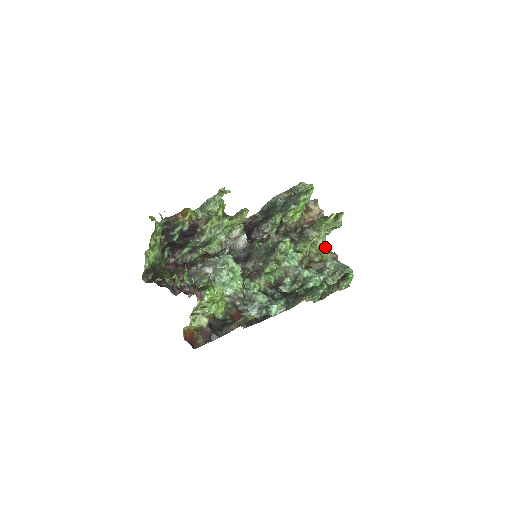
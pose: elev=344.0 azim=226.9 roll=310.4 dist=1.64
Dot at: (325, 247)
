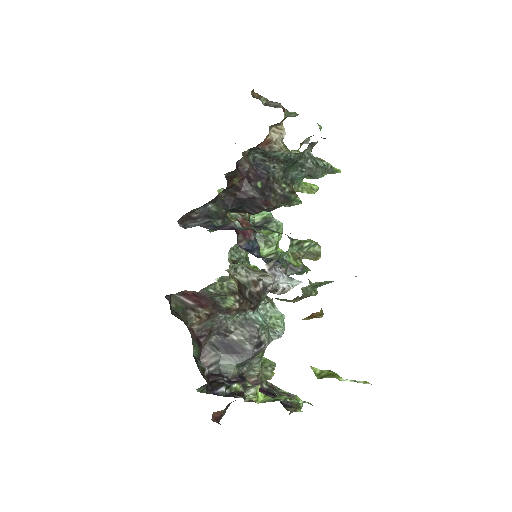
Dot at: occluded
